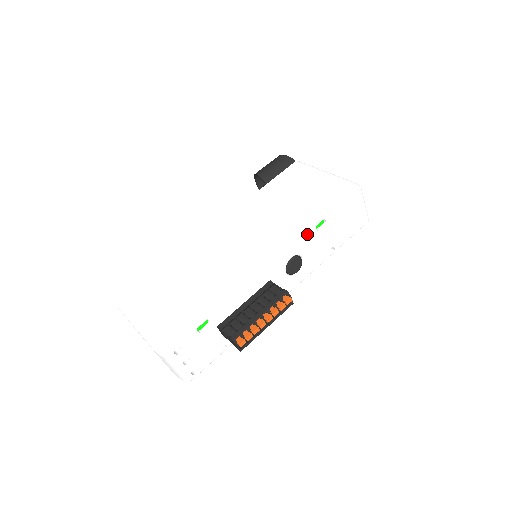
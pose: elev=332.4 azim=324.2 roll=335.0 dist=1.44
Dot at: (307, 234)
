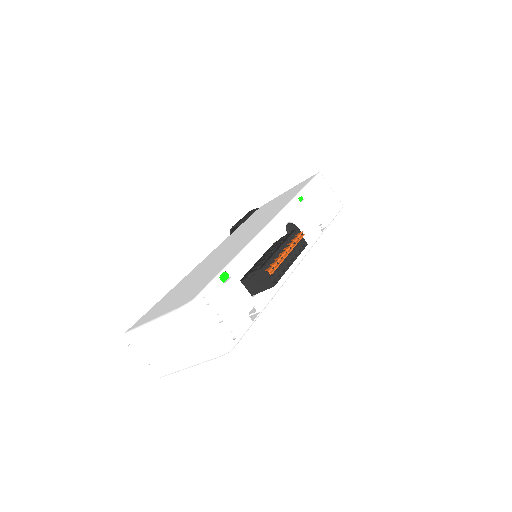
Dot at: (292, 203)
